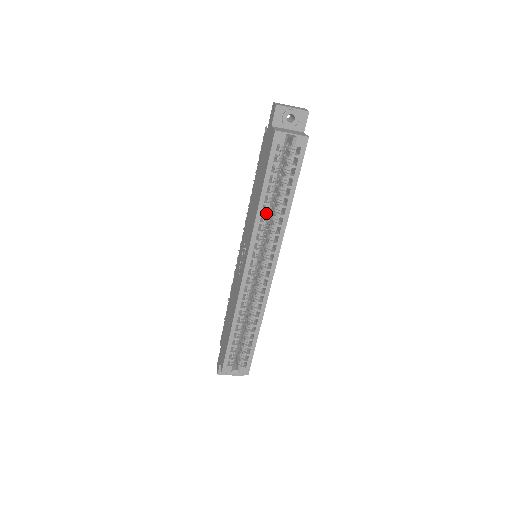
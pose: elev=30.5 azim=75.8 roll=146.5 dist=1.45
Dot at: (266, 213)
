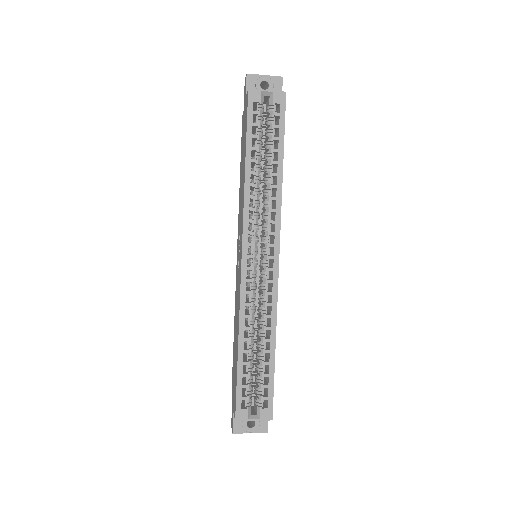
Dot at: (255, 184)
